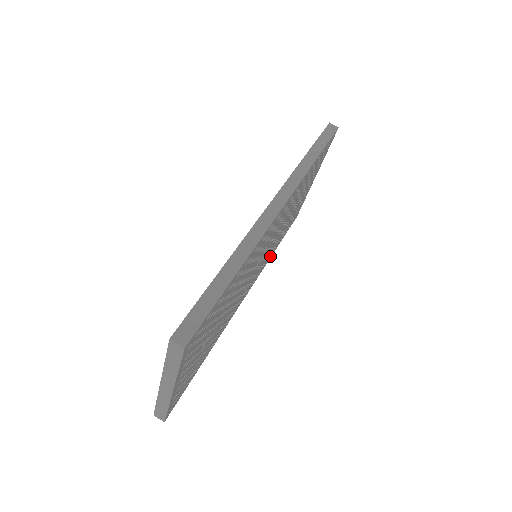
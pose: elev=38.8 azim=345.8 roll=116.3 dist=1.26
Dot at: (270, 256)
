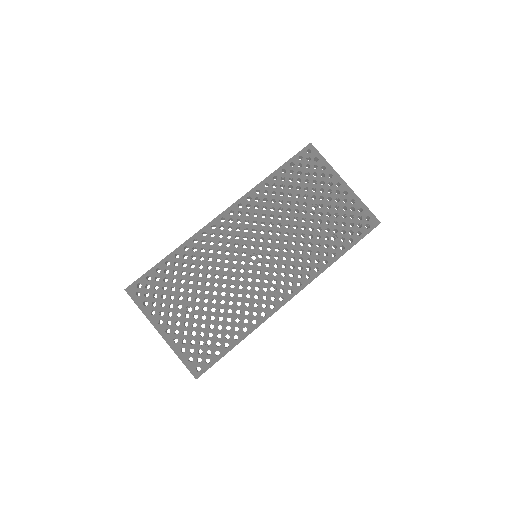
Dot at: (327, 262)
